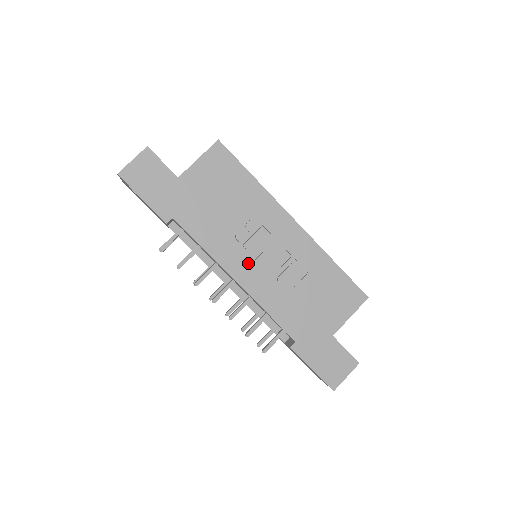
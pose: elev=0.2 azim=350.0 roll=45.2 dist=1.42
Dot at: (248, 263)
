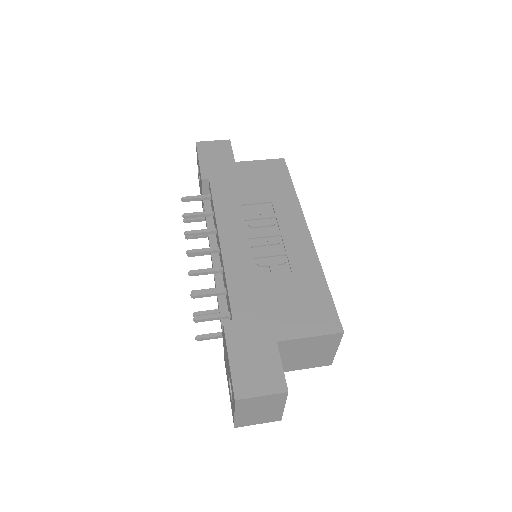
Dot at: (242, 235)
